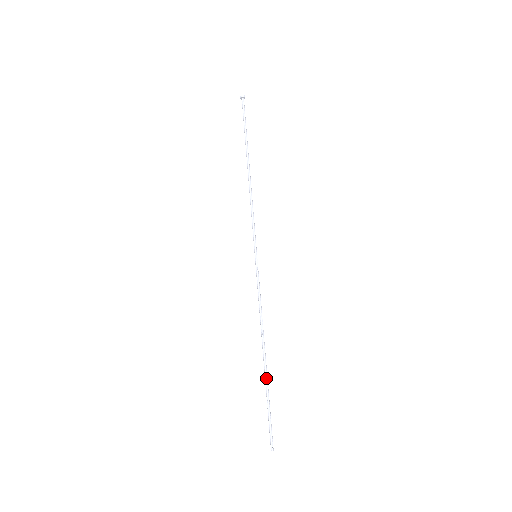
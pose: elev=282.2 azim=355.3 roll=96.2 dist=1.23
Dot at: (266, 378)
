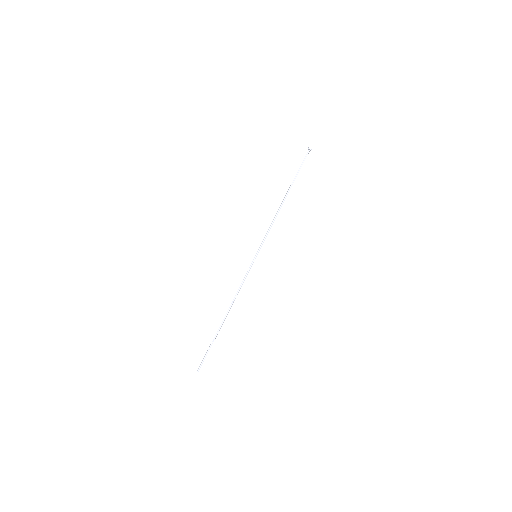
Dot at: (218, 330)
